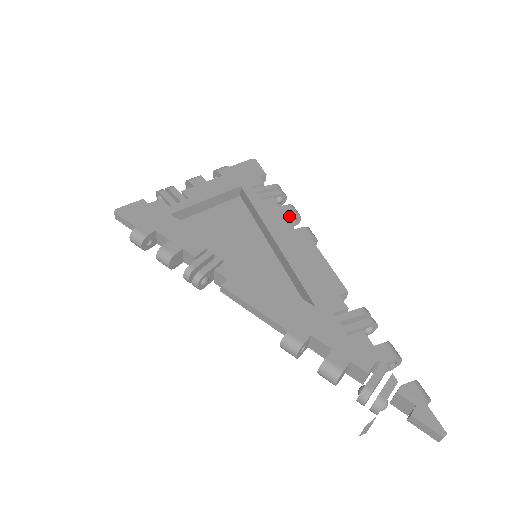
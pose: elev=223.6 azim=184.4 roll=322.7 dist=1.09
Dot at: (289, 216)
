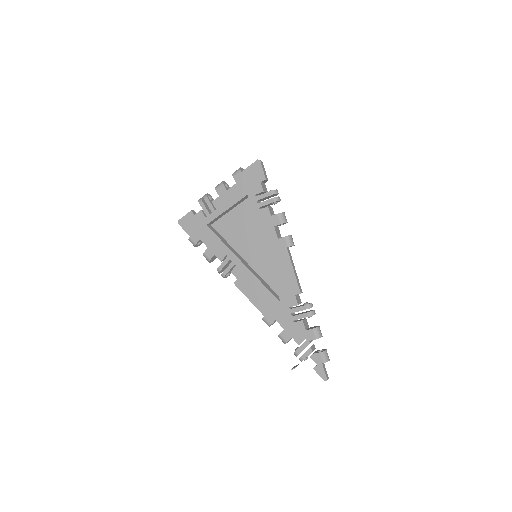
Dot at: (276, 225)
